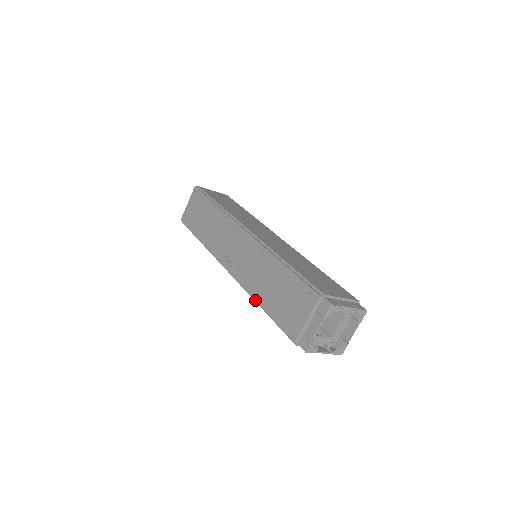
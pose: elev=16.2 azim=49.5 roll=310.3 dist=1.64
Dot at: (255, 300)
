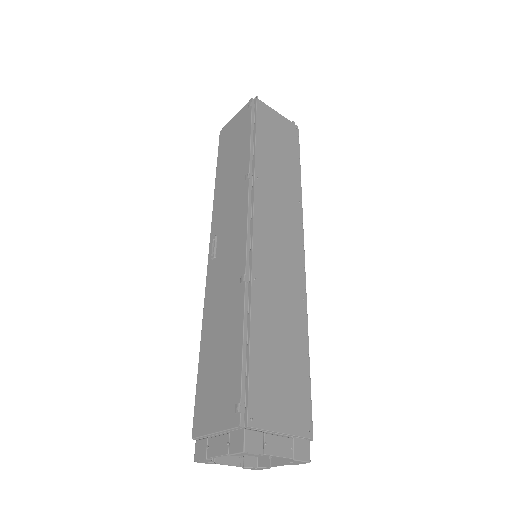
Dot at: (201, 330)
